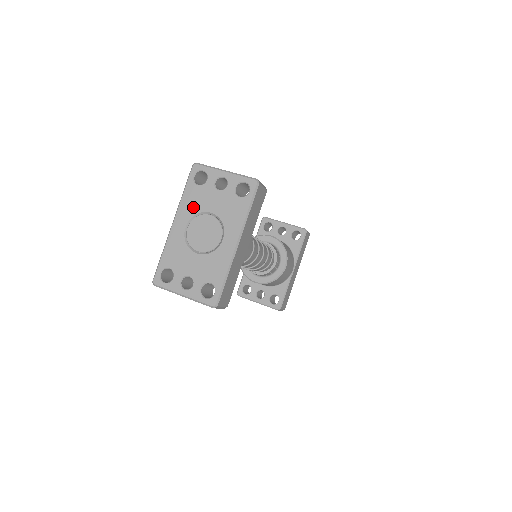
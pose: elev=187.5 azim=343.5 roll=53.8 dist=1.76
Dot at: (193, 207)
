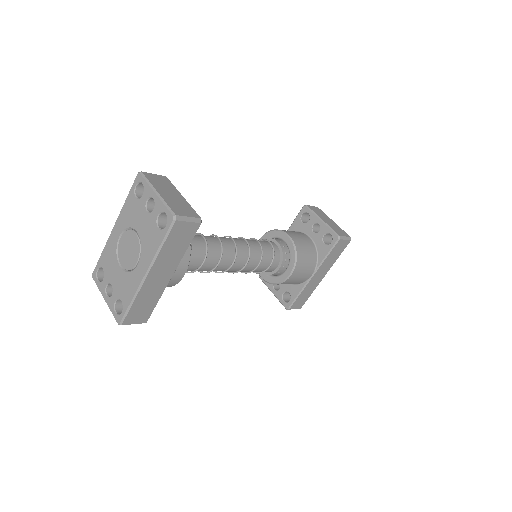
Dot at: (128, 219)
